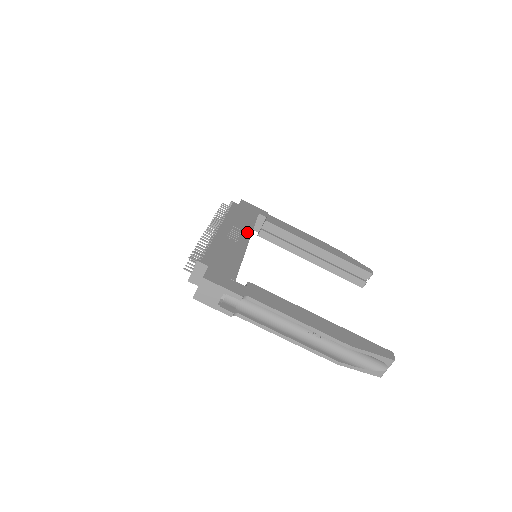
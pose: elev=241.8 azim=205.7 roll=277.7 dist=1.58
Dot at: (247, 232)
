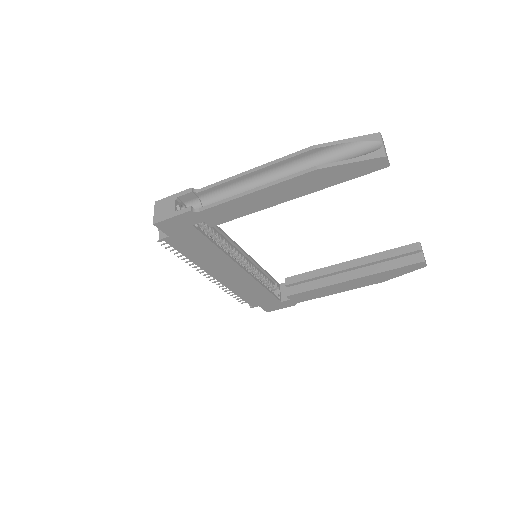
Dot at: (248, 259)
